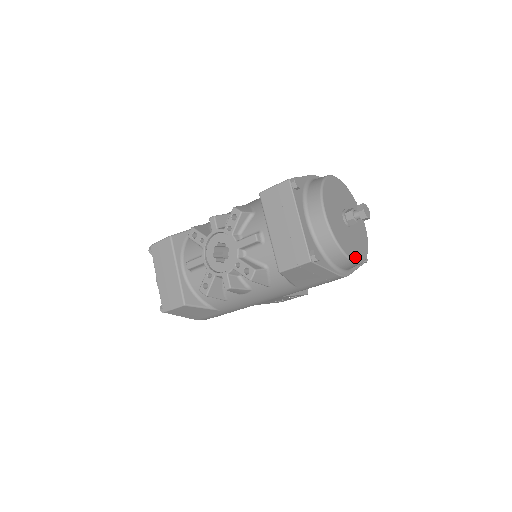
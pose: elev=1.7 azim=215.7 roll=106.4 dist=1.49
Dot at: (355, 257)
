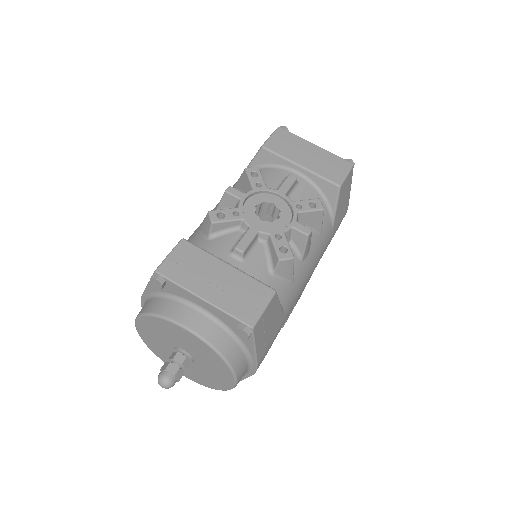
Dot at: occluded
